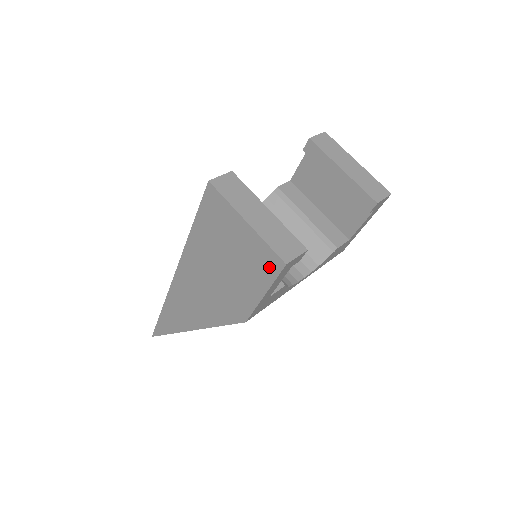
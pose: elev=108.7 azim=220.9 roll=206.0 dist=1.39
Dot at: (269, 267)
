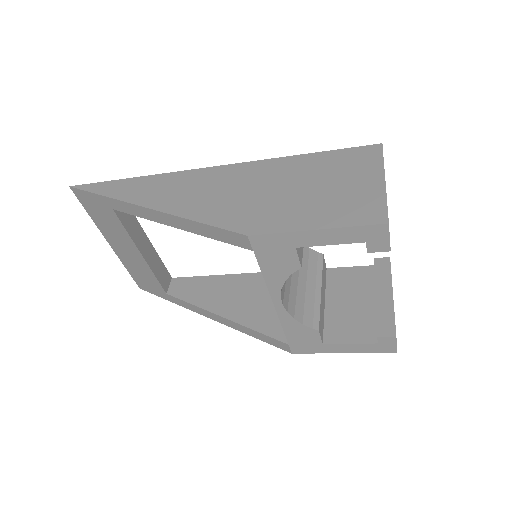
Dot at: (362, 215)
